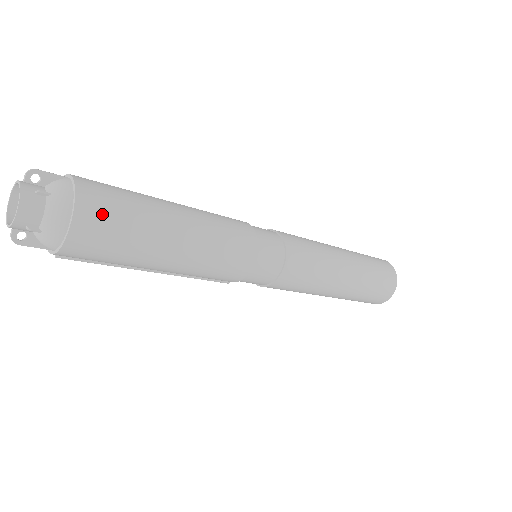
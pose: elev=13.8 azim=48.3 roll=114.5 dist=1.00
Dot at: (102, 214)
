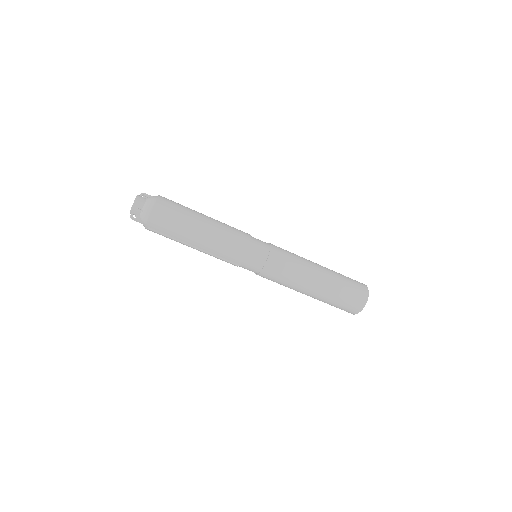
Dot at: (168, 204)
